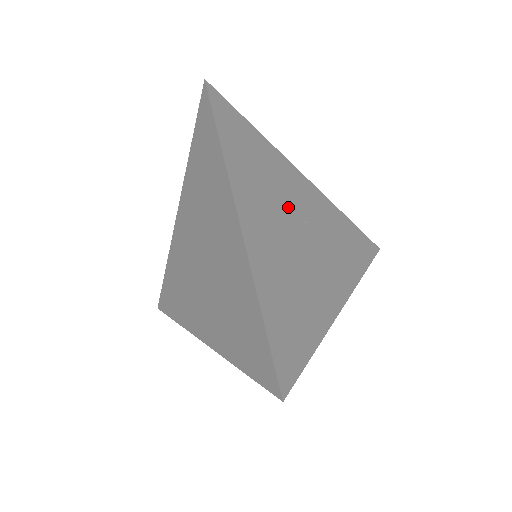
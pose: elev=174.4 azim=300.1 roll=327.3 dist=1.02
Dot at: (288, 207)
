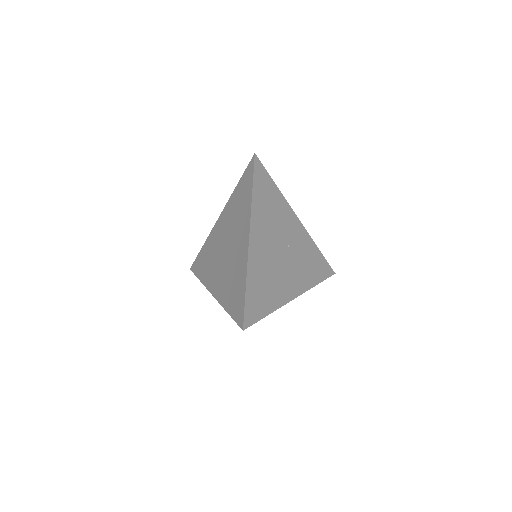
Dot at: (281, 235)
